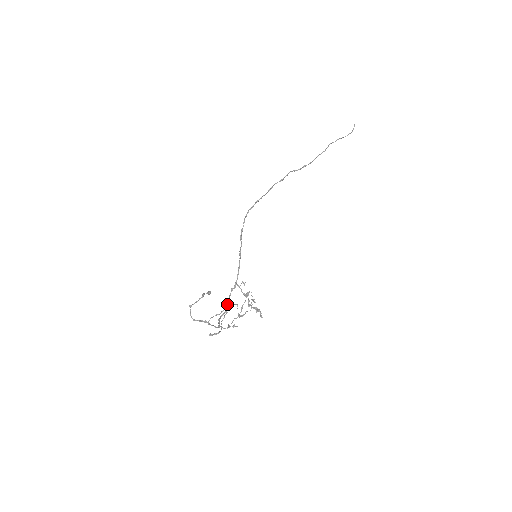
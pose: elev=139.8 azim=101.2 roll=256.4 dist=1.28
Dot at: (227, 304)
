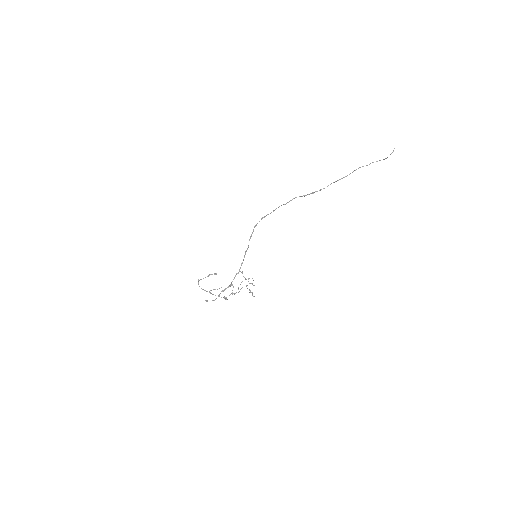
Dot at: (231, 282)
